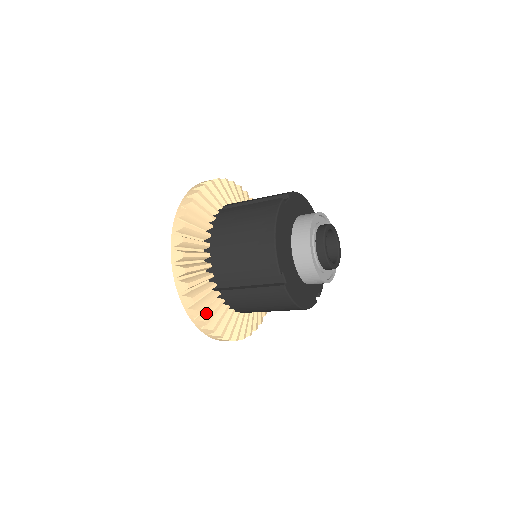
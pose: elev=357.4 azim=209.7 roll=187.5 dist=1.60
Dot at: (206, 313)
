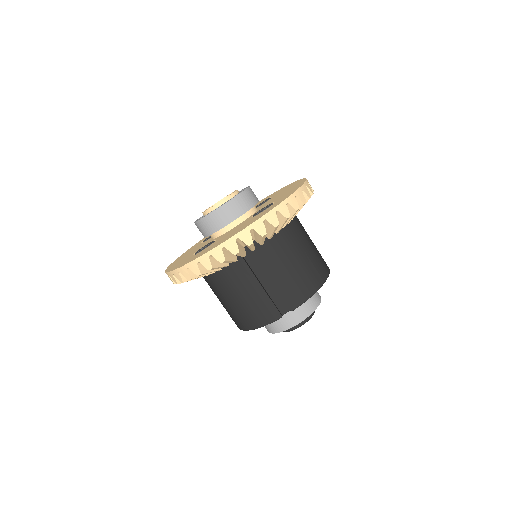
Dot at: occluded
